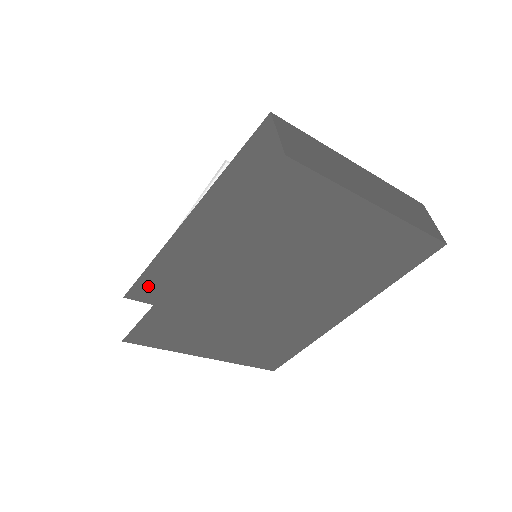
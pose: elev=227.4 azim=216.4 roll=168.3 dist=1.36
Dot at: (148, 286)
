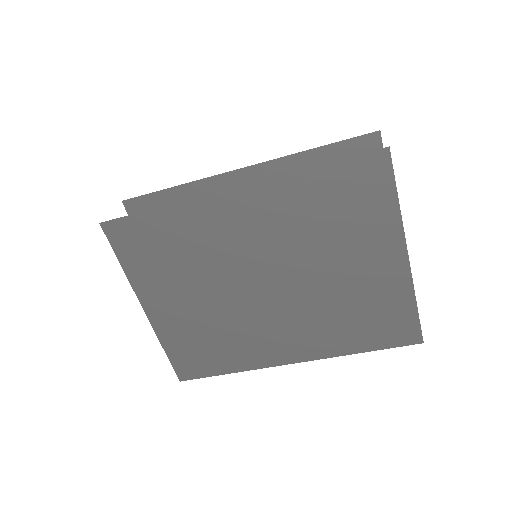
Dot at: (152, 207)
